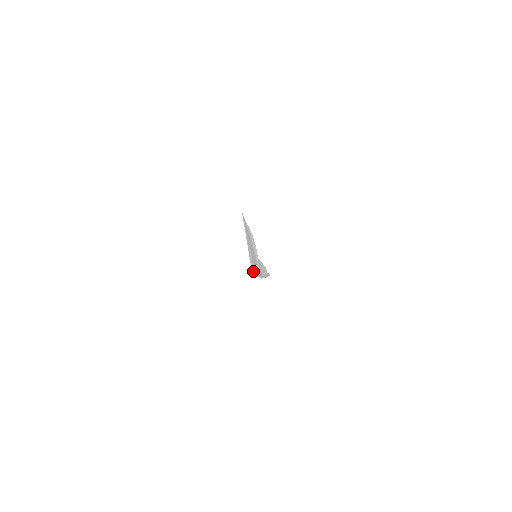
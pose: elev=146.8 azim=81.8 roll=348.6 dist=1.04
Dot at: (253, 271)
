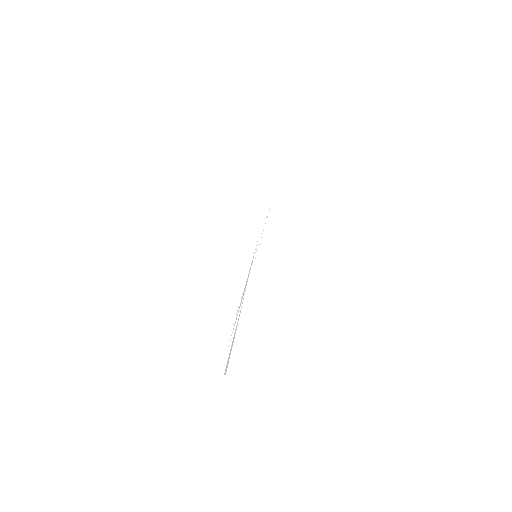
Dot at: occluded
